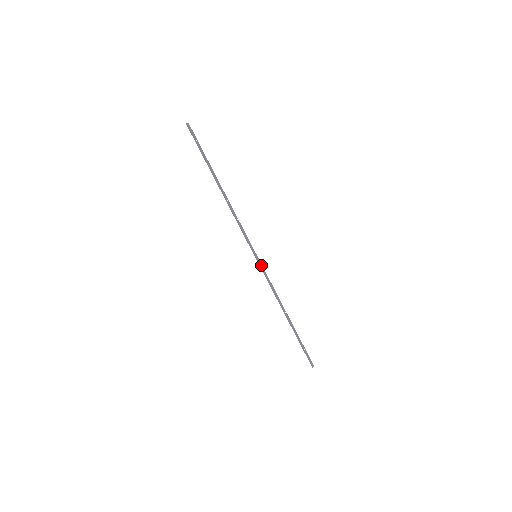
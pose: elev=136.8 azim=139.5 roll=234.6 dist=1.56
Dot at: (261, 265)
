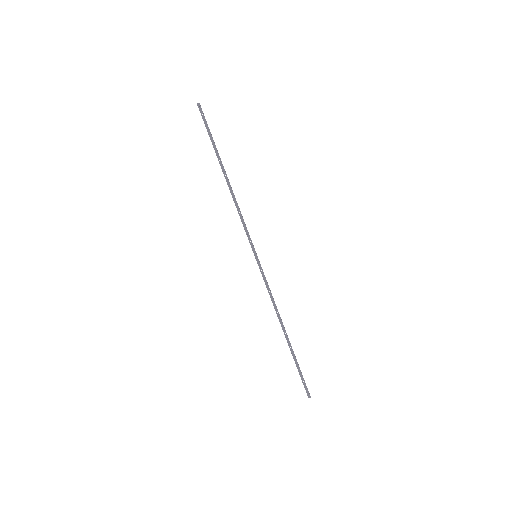
Dot at: (261, 267)
